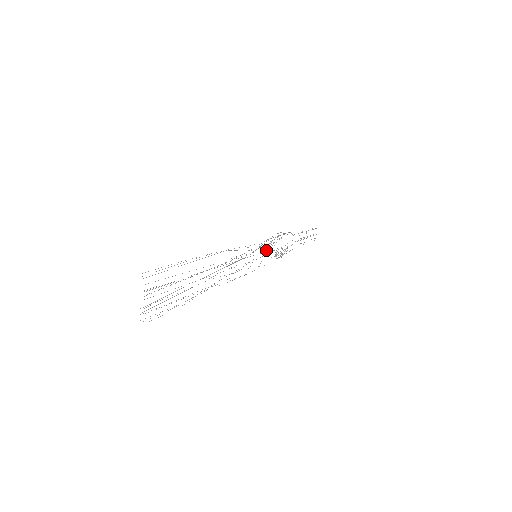
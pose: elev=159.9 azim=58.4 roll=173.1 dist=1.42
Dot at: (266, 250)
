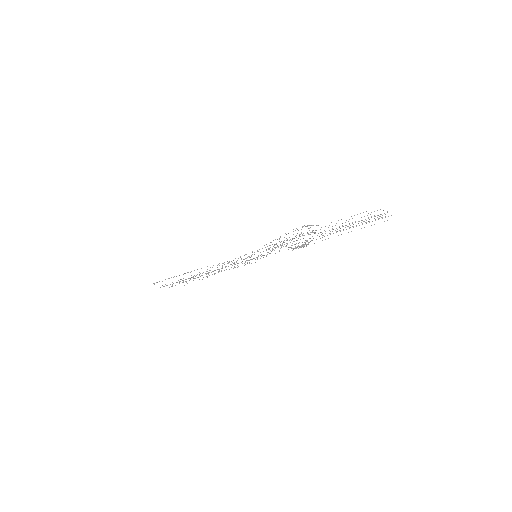
Dot at: occluded
